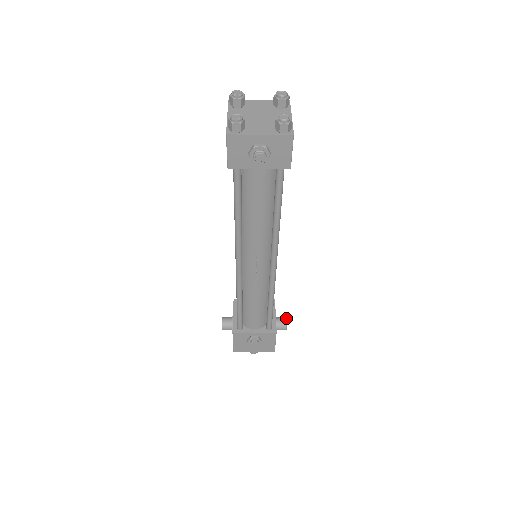
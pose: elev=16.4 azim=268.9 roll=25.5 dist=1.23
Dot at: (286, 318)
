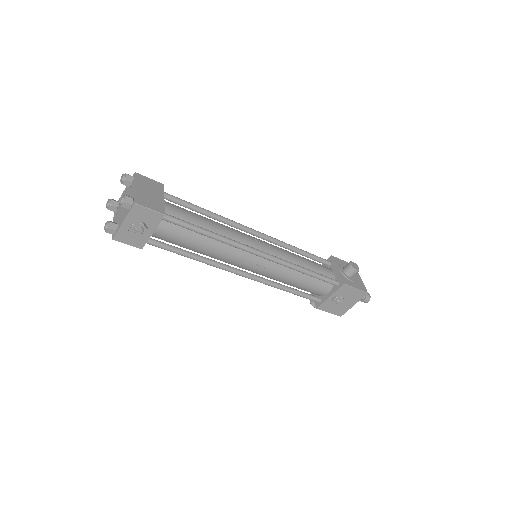
Dot at: (349, 263)
